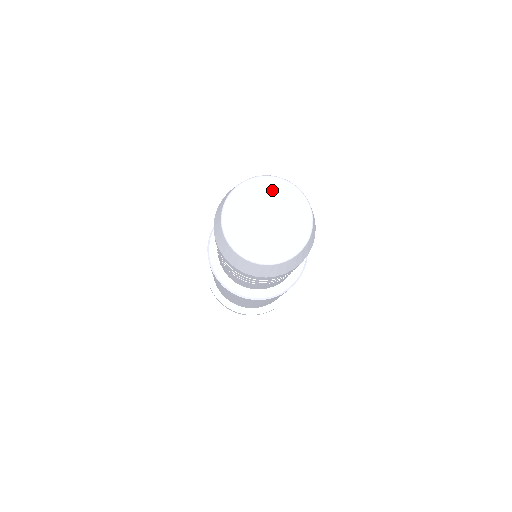
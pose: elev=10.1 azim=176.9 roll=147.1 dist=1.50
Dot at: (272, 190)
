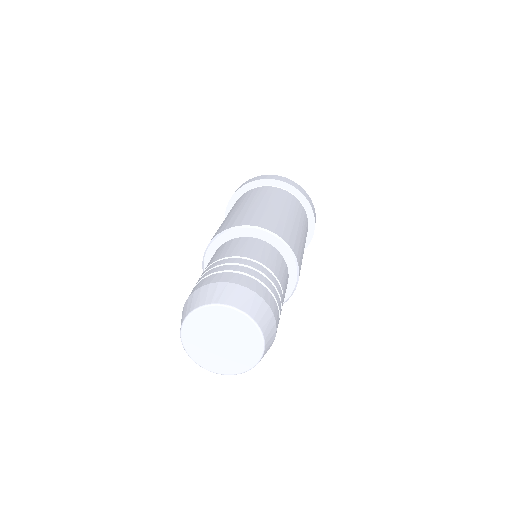
Dot at: (241, 327)
